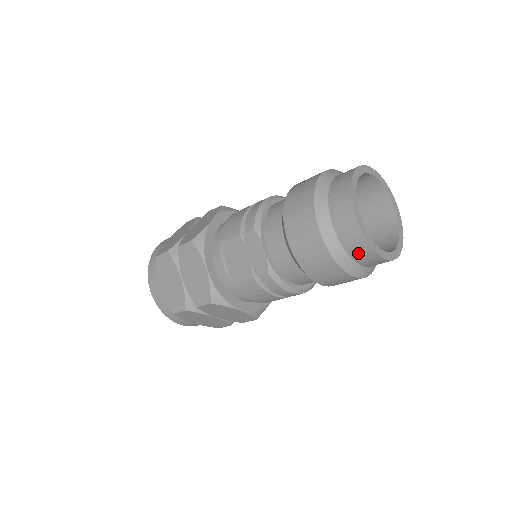
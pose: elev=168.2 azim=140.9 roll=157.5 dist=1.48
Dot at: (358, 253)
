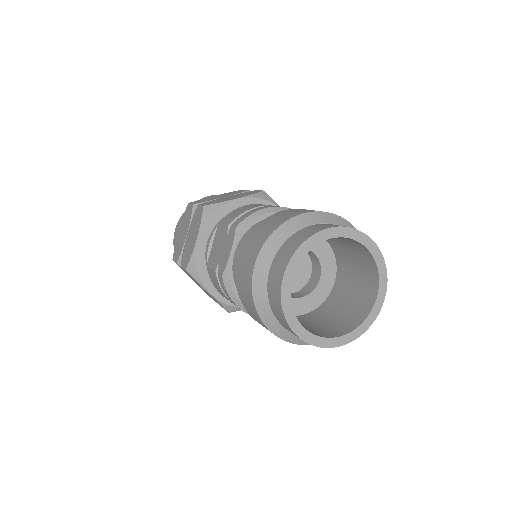
Dot at: (277, 313)
